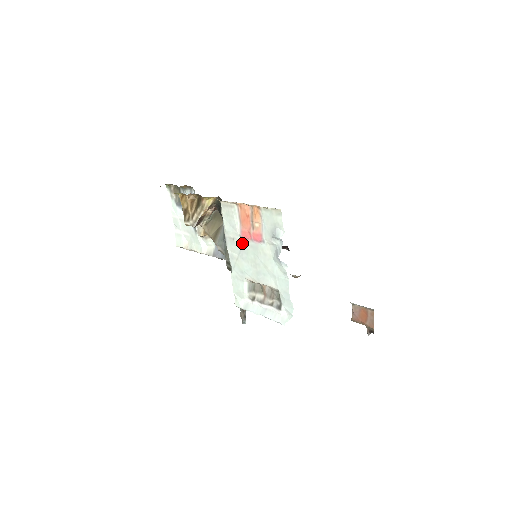
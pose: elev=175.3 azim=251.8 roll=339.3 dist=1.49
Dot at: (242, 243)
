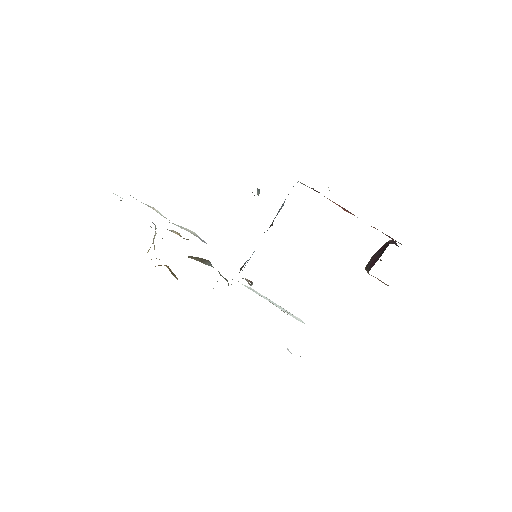
Dot at: occluded
